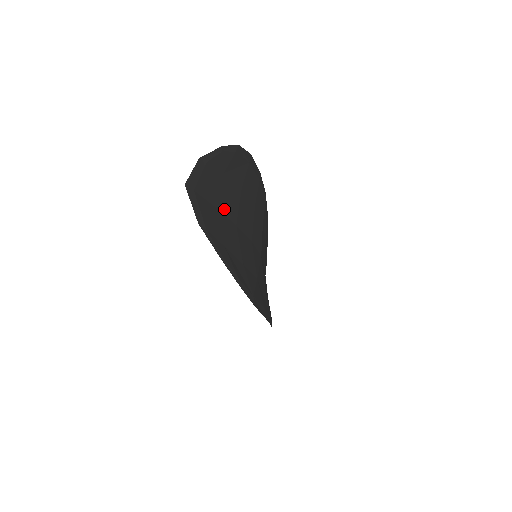
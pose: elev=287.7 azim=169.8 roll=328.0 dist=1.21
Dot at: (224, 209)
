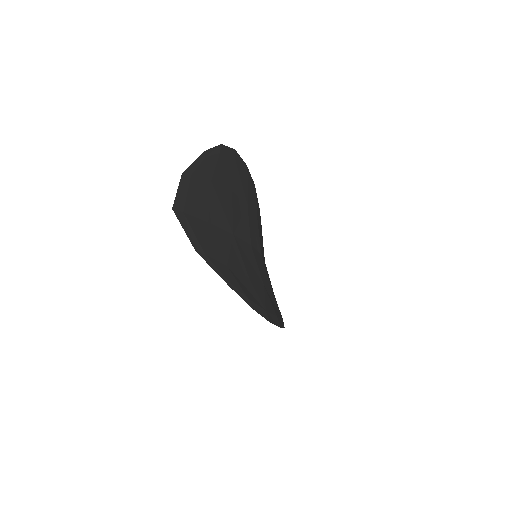
Dot at: (218, 221)
